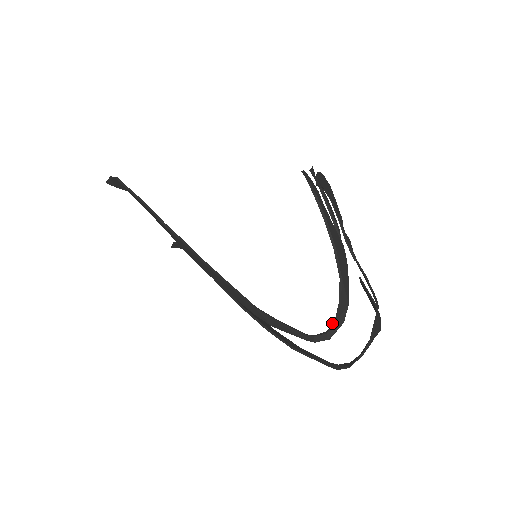
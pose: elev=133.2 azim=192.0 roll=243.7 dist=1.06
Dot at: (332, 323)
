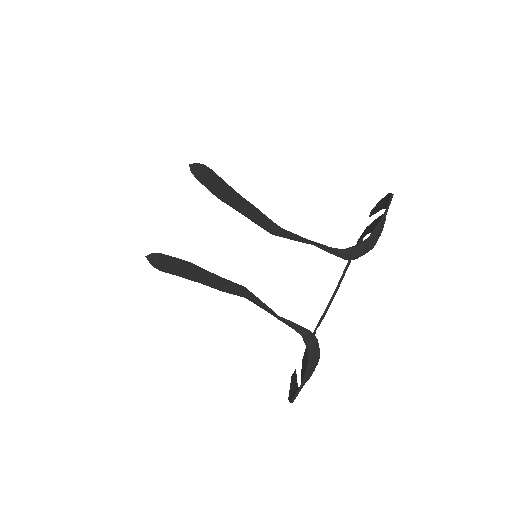
Dot at: occluded
